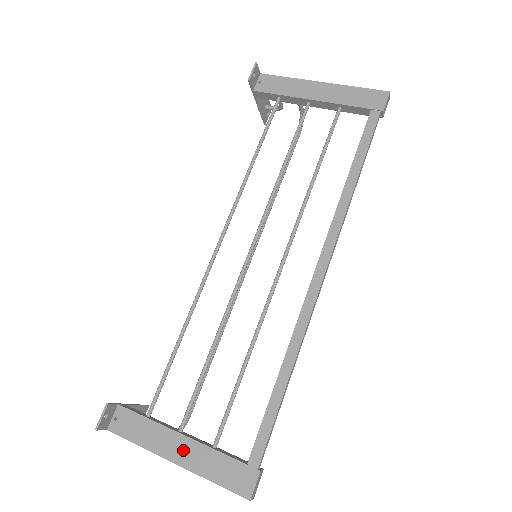
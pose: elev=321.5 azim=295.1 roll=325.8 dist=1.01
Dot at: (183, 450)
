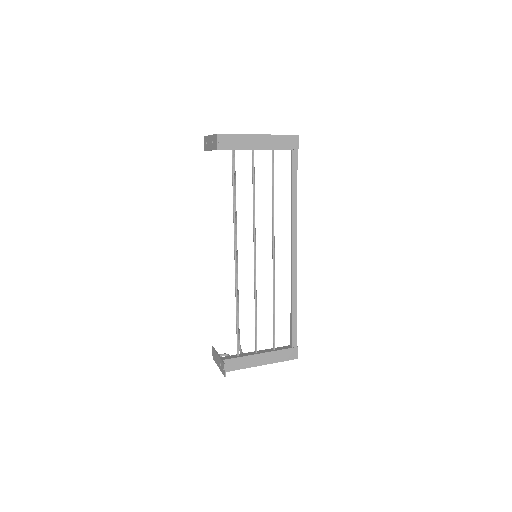
Dot at: (263, 359)
